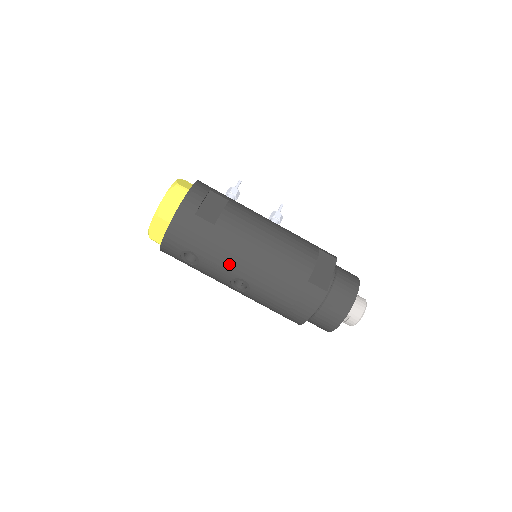
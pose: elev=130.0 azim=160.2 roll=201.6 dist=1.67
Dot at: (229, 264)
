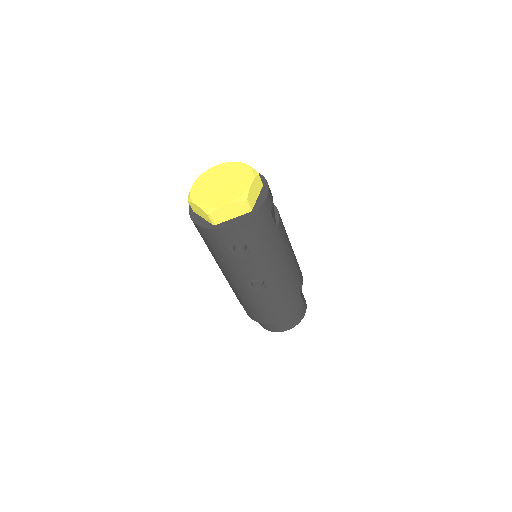
Dot at: (268, 265)
